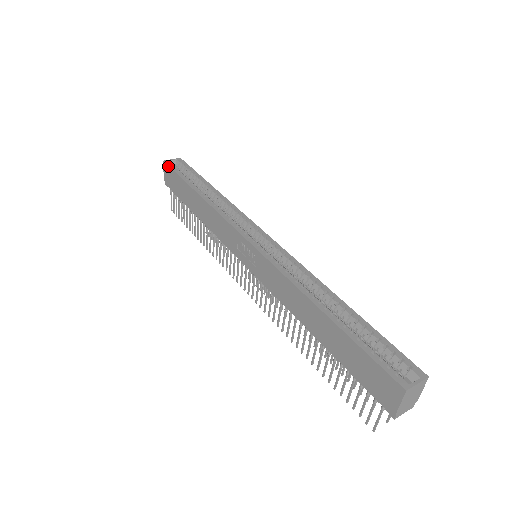
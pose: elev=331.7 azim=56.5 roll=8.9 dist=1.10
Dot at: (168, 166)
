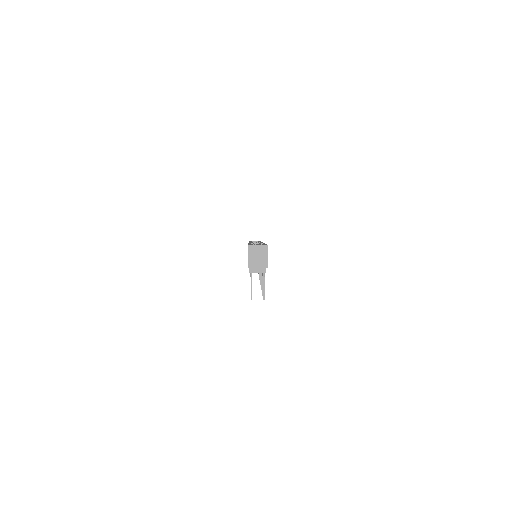
Dot at: occluded
